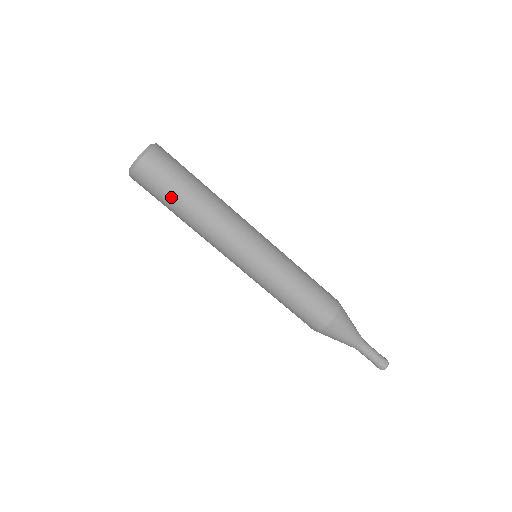
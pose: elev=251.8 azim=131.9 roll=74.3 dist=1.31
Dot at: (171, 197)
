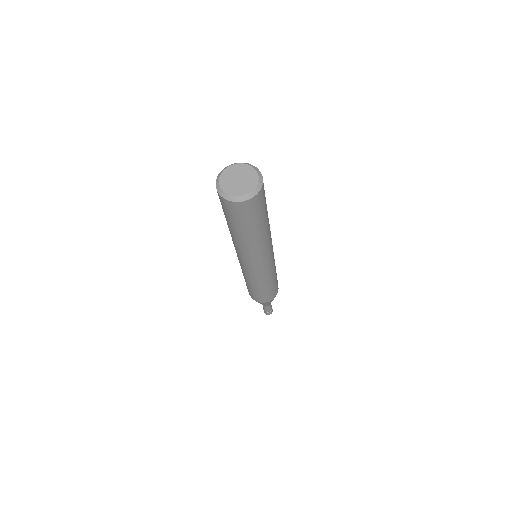
Dot at: (240, 227)
